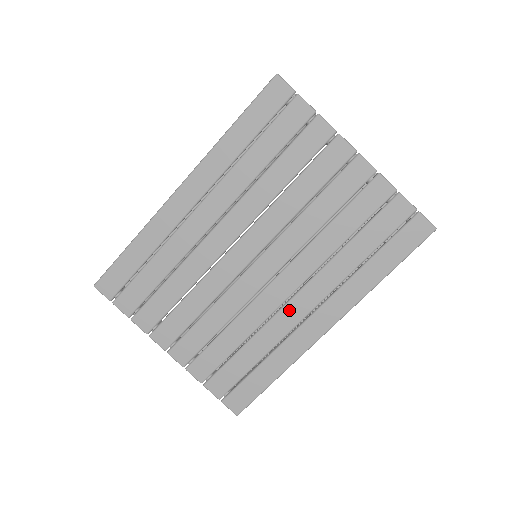
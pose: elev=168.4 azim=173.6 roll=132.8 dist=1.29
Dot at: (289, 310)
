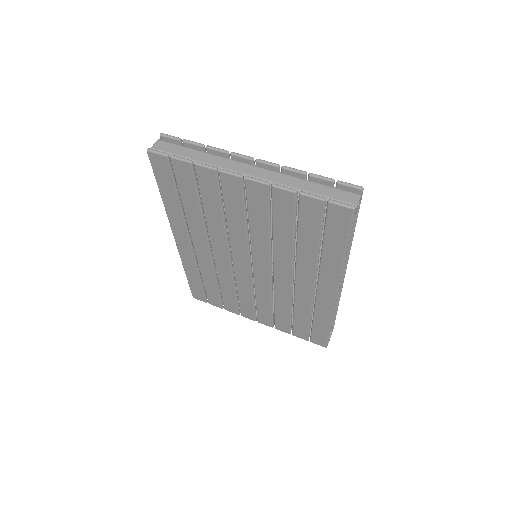
Dot at: (300, 289)
